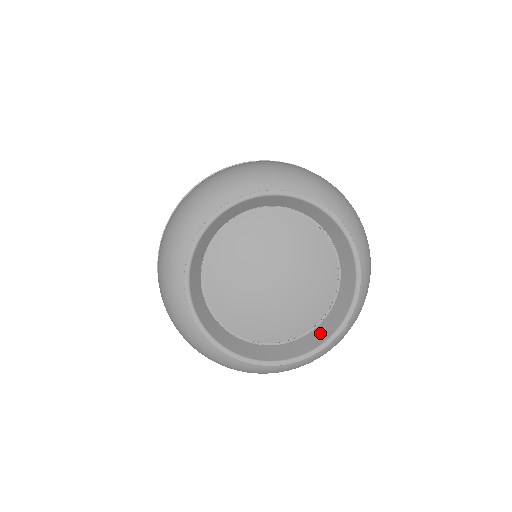
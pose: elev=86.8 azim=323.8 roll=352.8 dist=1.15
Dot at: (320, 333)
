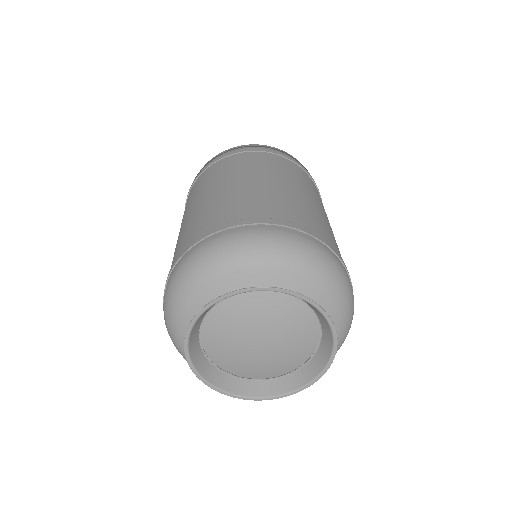
Dot at: (254, 388)
